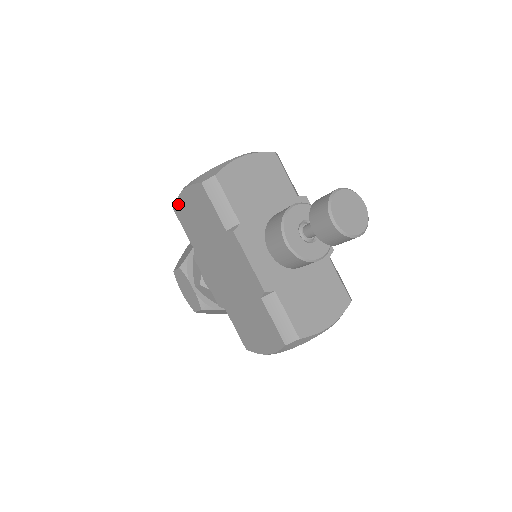
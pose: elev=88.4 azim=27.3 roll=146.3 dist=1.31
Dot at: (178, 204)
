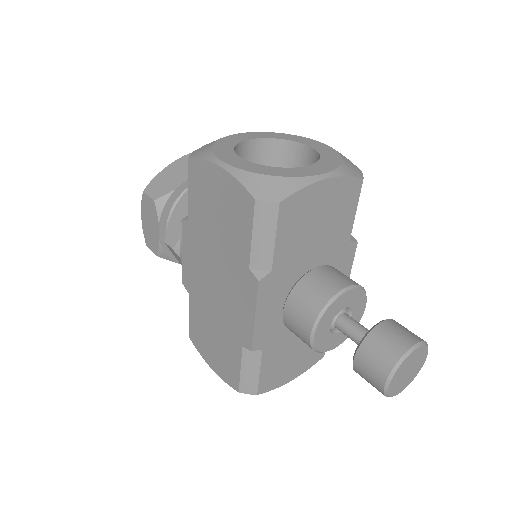
Dot at: (200, 165)
